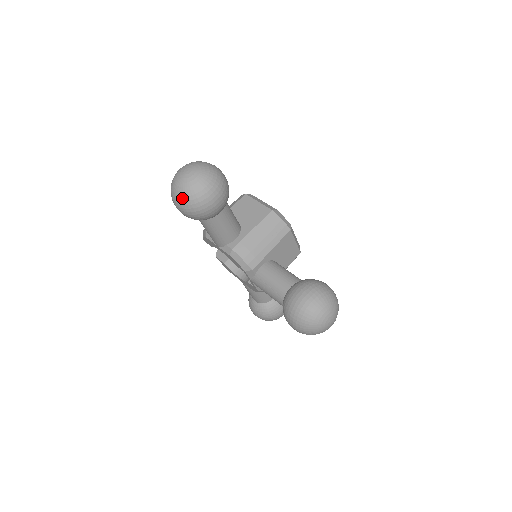
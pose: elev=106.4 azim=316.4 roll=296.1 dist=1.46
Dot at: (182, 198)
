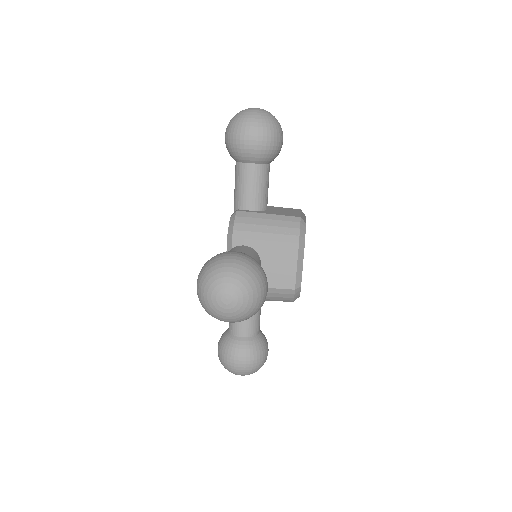
Dot at: (232, 119)
